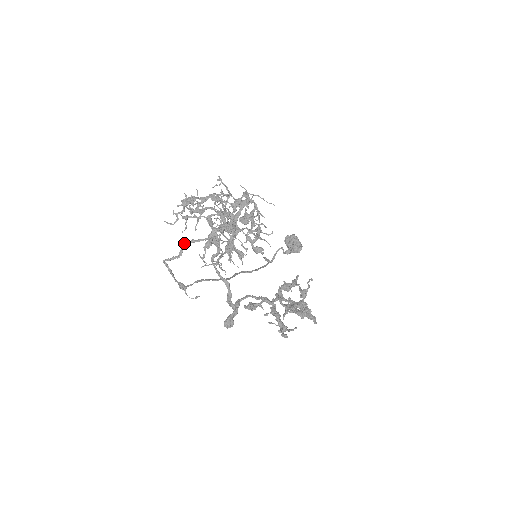
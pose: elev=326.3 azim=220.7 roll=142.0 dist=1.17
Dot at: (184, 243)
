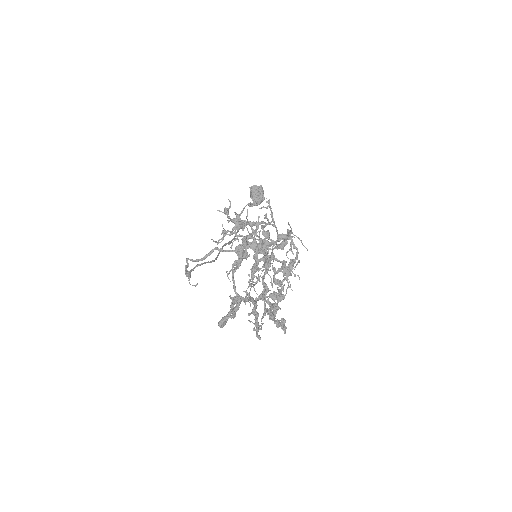
Dot at: (213, 250)
